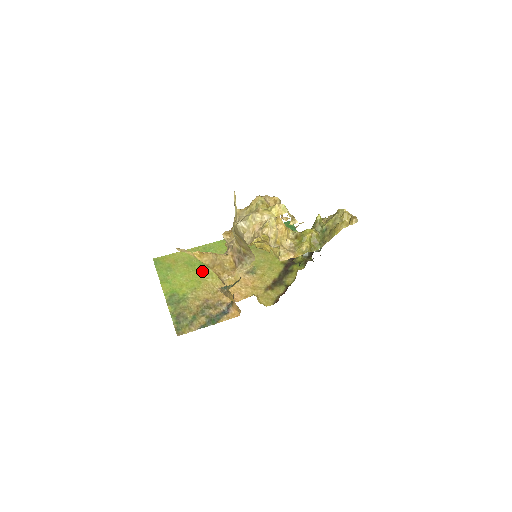
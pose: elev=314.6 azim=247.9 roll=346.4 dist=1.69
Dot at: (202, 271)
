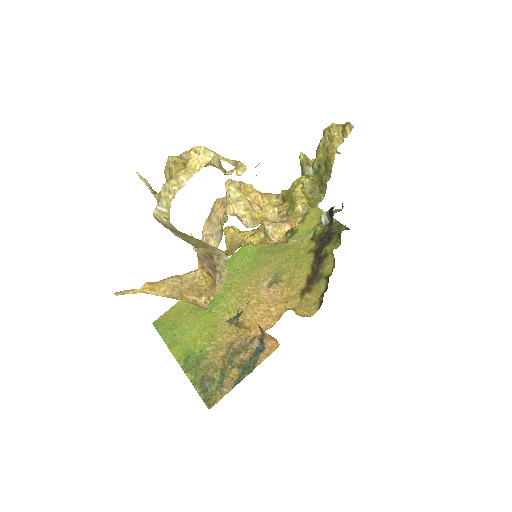
Dot at: (214, 310)
